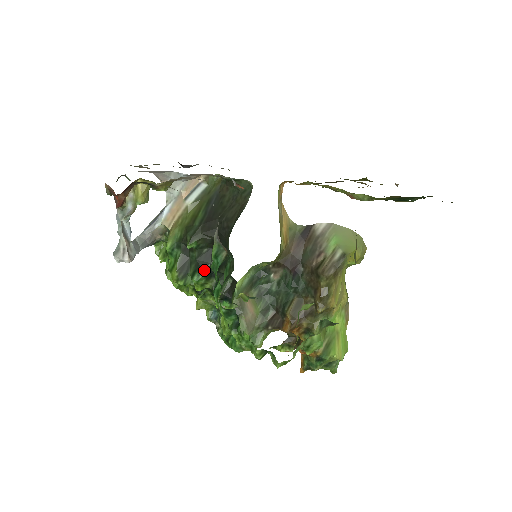
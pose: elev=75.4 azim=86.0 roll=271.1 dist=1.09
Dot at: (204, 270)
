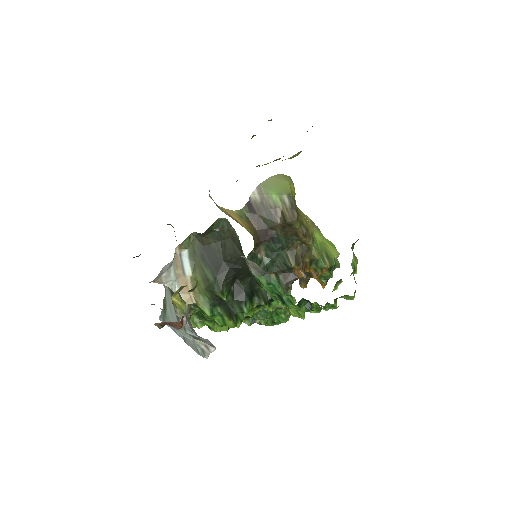
Dot at: (246, 300)
